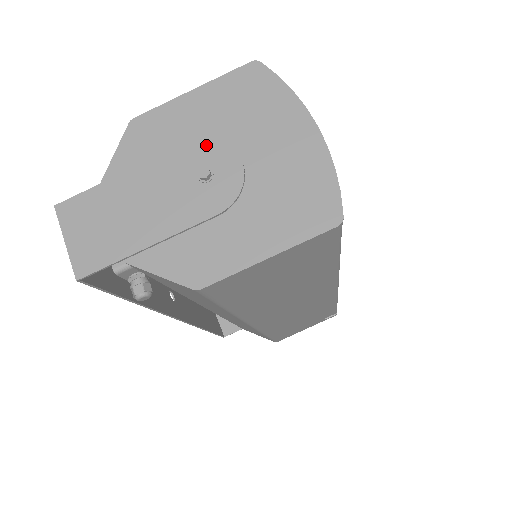
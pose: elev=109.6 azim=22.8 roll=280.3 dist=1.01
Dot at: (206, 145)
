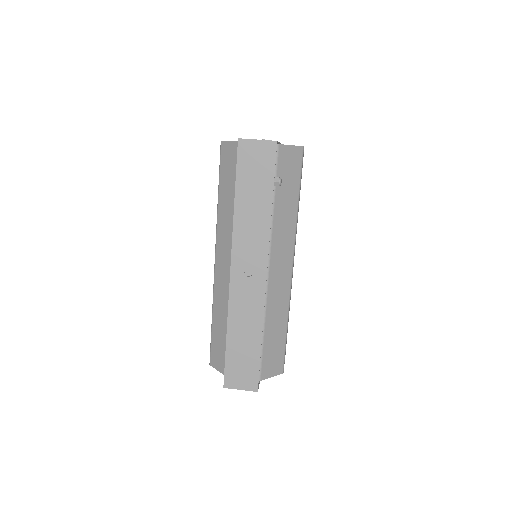
Dot at: occluded
